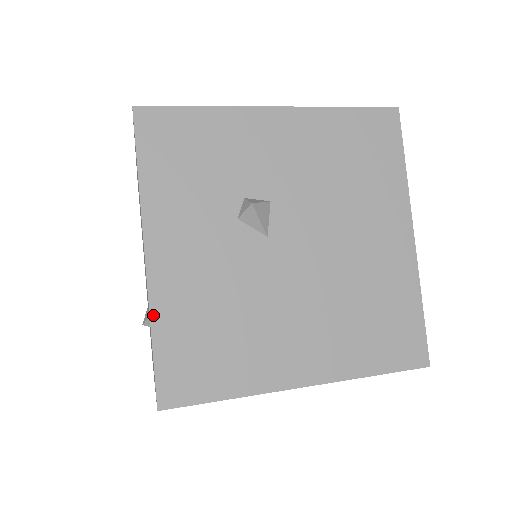
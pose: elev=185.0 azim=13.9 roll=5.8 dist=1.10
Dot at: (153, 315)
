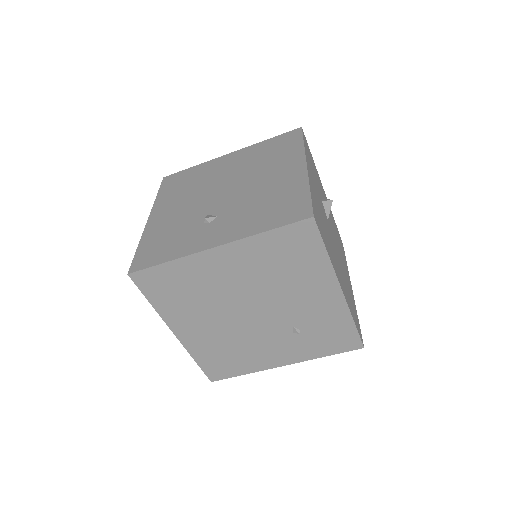
Dot at: (310, 185)
